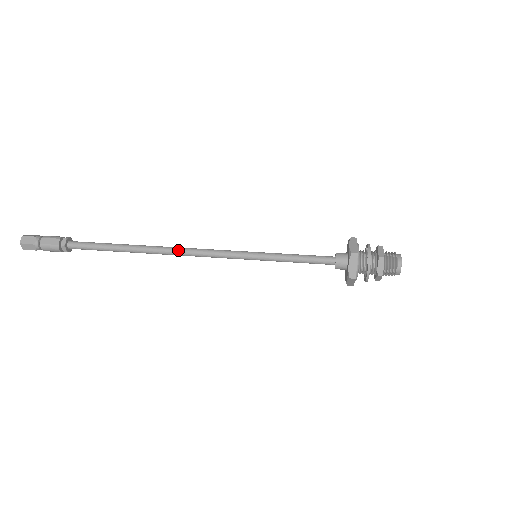
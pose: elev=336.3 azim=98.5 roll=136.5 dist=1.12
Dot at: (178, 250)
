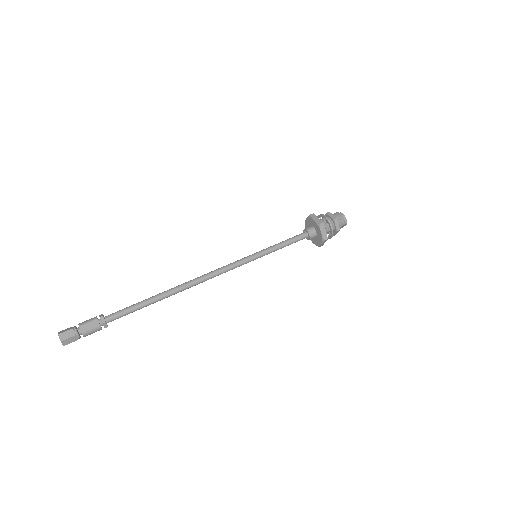
Dot at: (201, 279)
